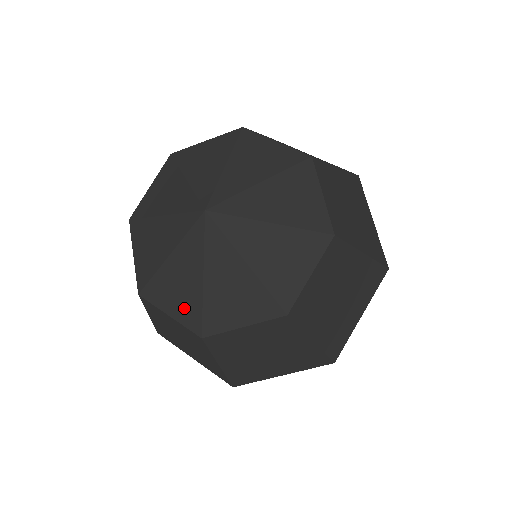
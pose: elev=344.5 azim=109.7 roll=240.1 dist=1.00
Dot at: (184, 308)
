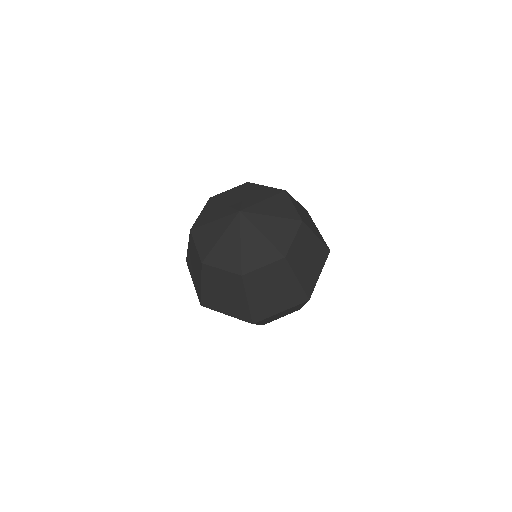
Dot at: (230, 263)
